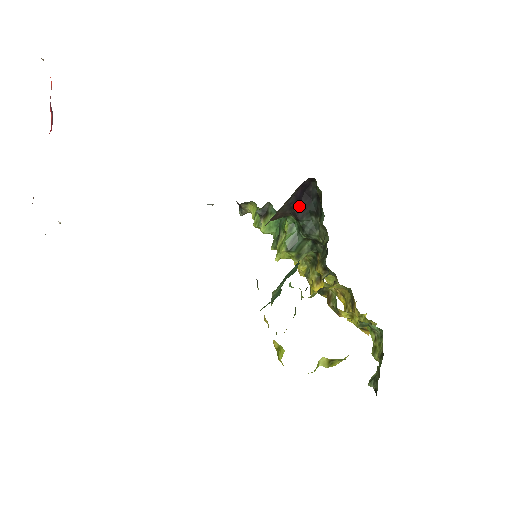
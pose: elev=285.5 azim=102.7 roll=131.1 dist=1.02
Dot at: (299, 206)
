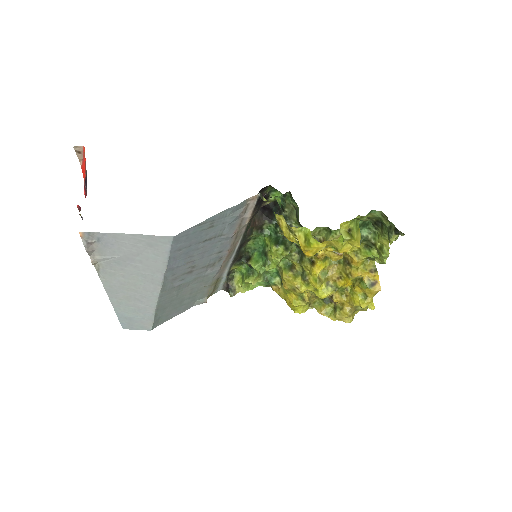
Dot at: (266, 213)
